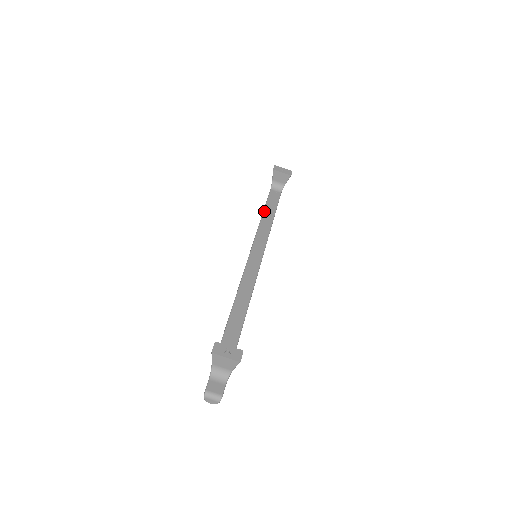
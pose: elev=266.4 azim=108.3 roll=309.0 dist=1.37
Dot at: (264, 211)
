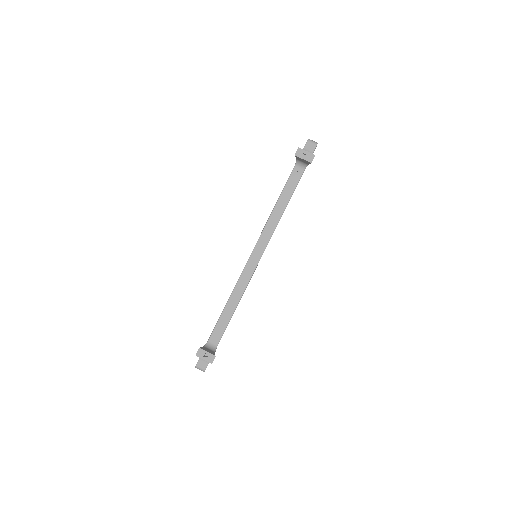
Dot at: (278, 200)
